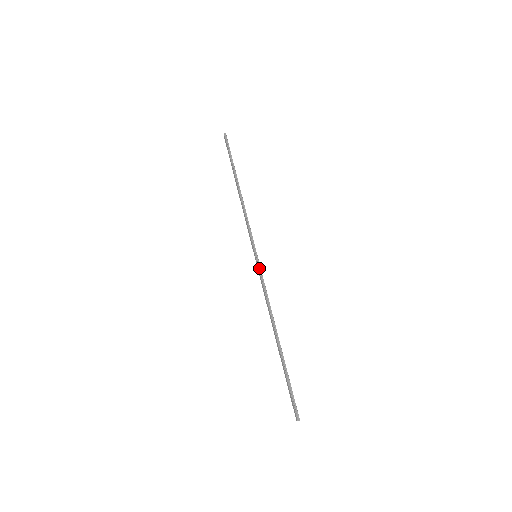
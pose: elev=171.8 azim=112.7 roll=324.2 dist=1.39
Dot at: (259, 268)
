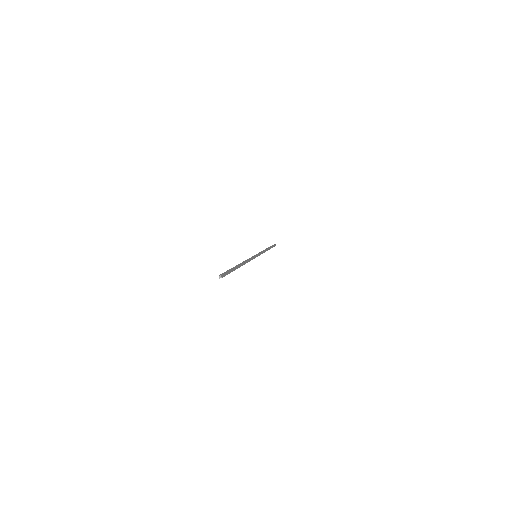
Dot at: (253, 256)
